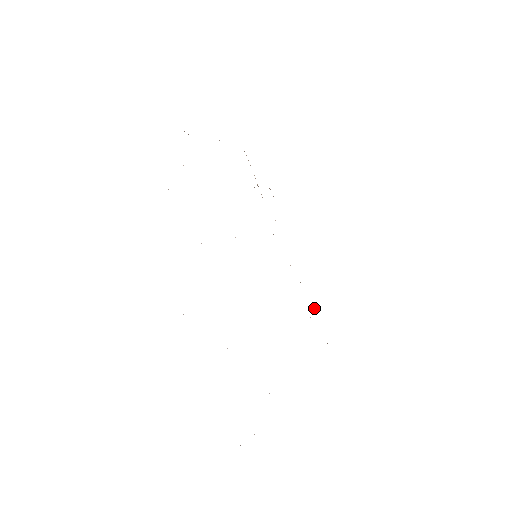
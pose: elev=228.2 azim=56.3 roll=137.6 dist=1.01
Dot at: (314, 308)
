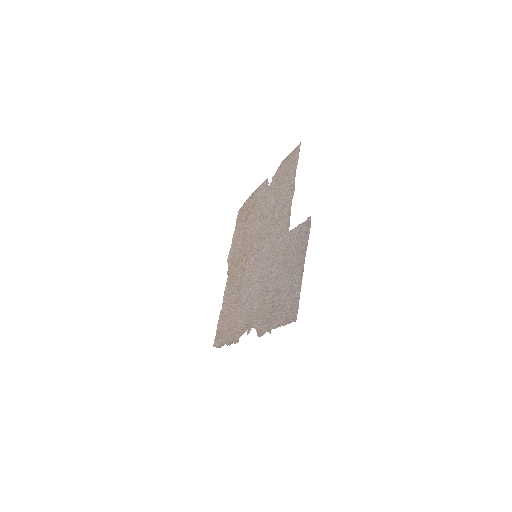
Dot at: (226, 313)
